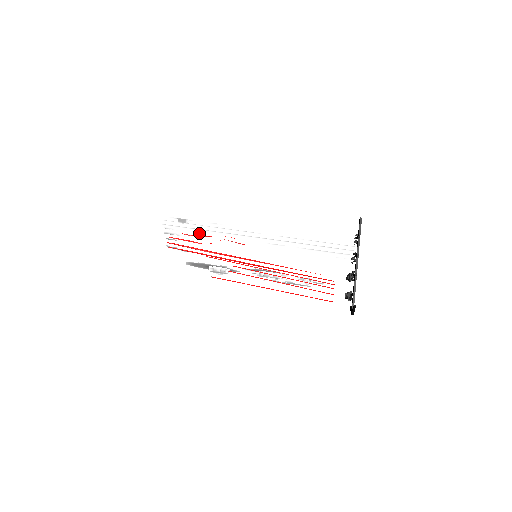
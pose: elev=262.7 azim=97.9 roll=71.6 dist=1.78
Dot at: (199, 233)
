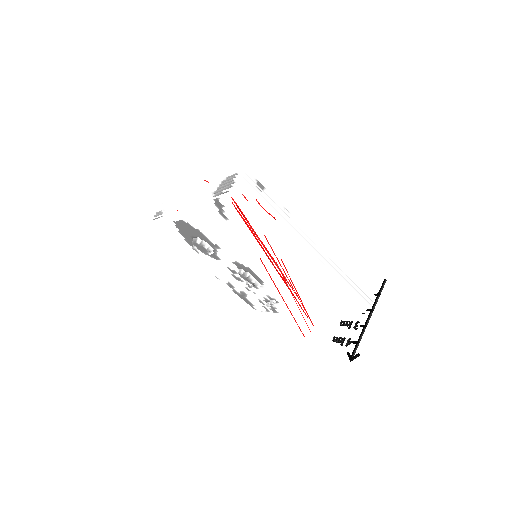
Dot at: occluded
